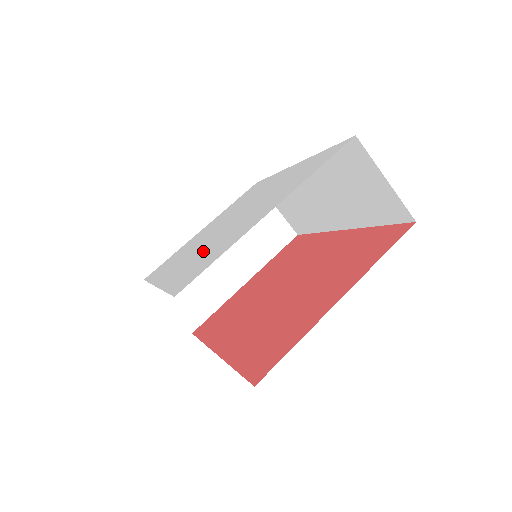
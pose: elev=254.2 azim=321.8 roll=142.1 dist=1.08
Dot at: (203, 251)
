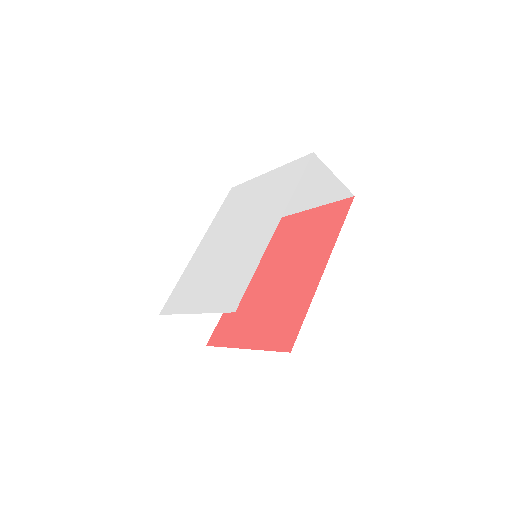
Dot at: (201, 266)
